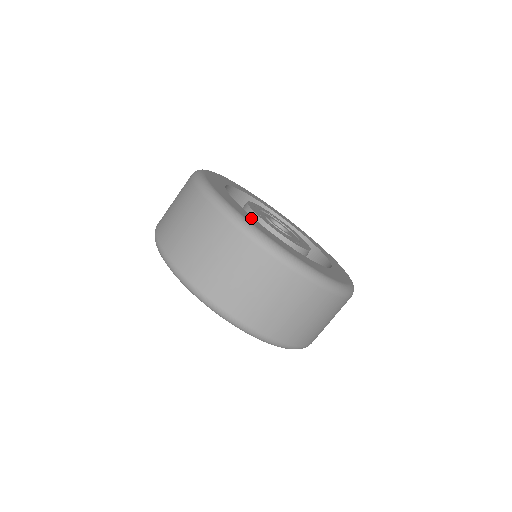
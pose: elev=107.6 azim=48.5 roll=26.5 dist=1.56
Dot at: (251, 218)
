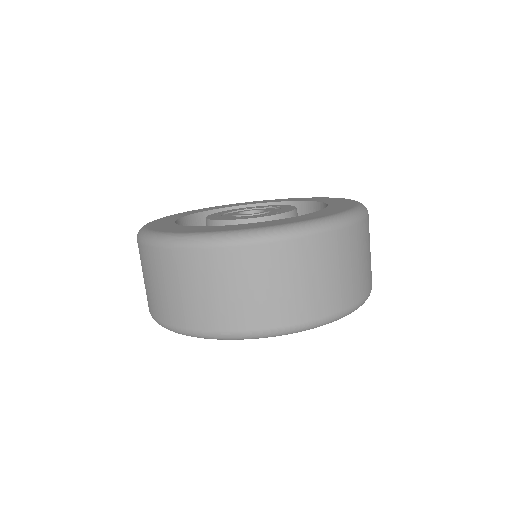
Dot at: (237, 226)
